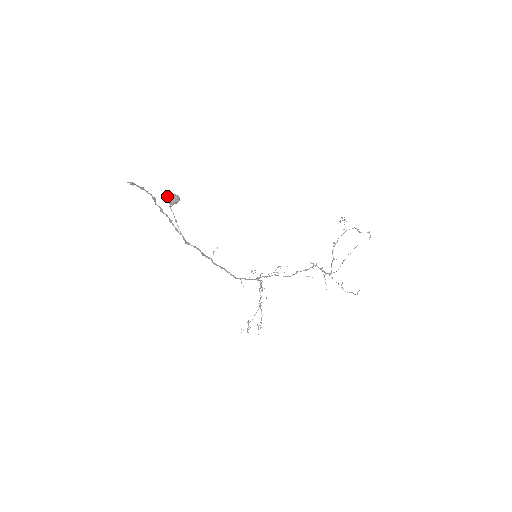
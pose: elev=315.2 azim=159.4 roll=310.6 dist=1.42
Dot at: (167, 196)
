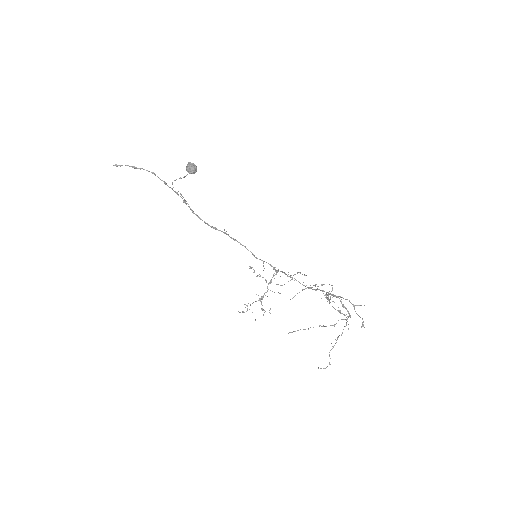
Dot at: (188, 163)
